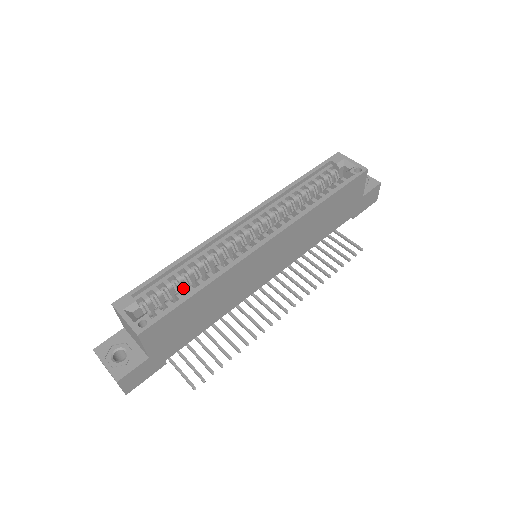
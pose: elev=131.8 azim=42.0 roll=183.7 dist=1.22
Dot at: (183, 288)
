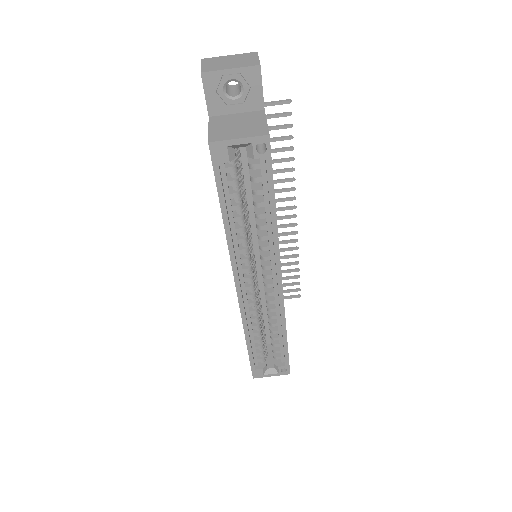
Dot at: occluded
